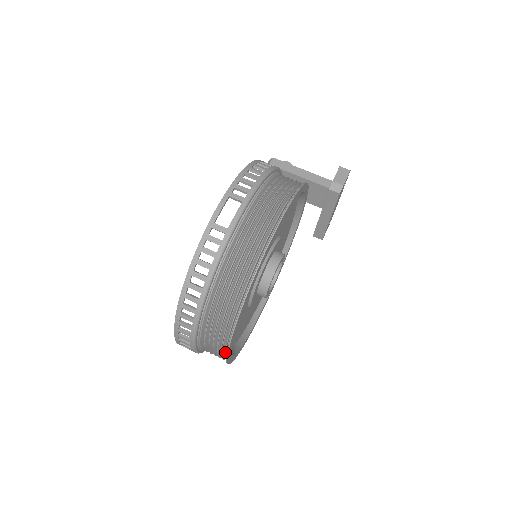
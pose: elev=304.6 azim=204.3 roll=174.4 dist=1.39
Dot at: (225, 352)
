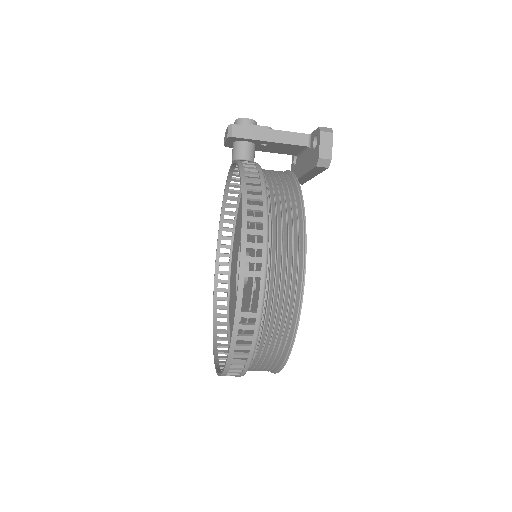
Dot at: occluded
